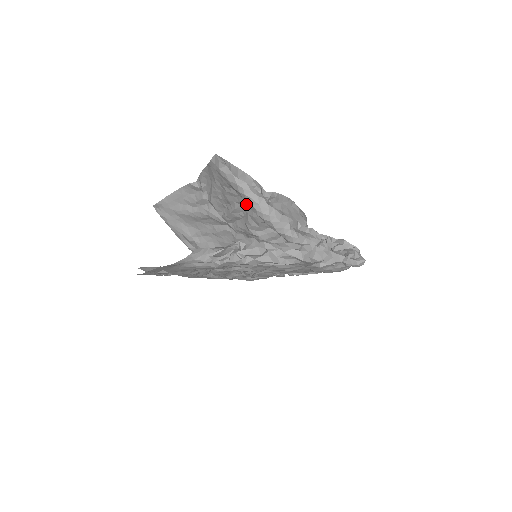
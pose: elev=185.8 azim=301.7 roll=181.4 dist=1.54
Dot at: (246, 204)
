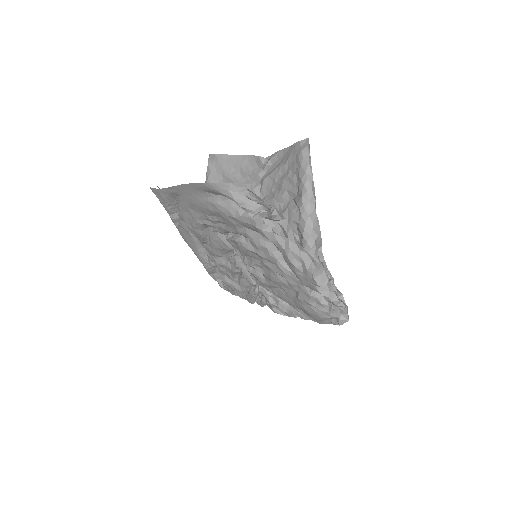
Dot at: (295, 197)
